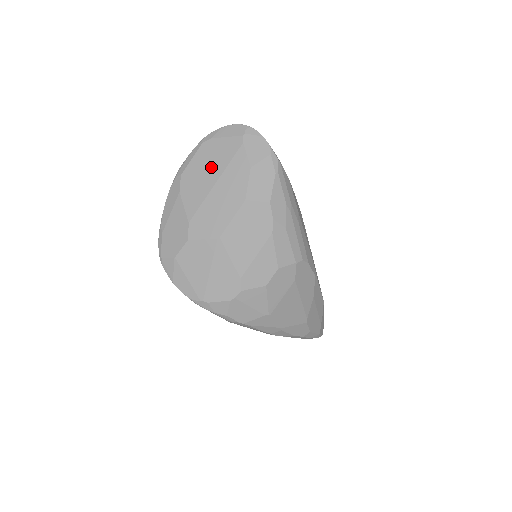
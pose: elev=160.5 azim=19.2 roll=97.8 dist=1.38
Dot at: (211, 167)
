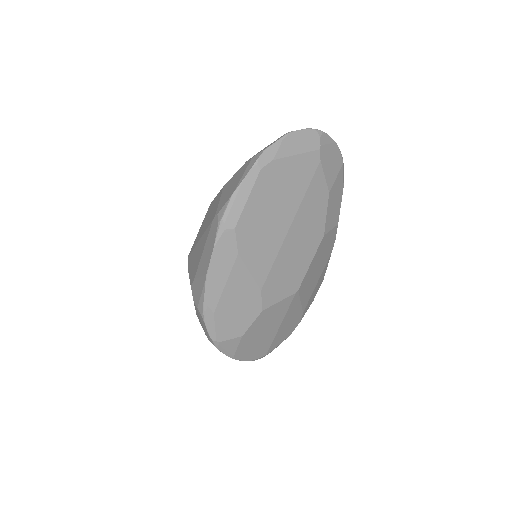
Dot at: (280, 206)
